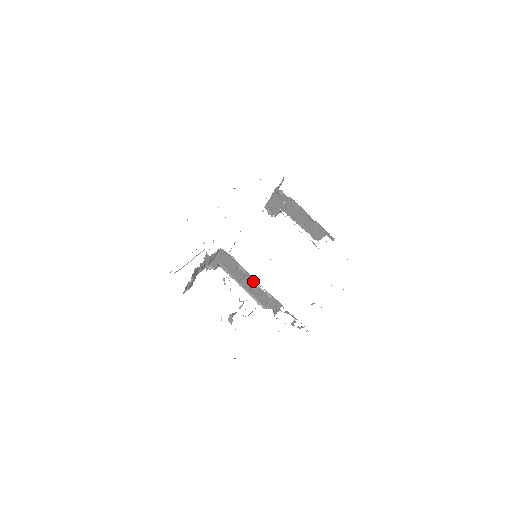
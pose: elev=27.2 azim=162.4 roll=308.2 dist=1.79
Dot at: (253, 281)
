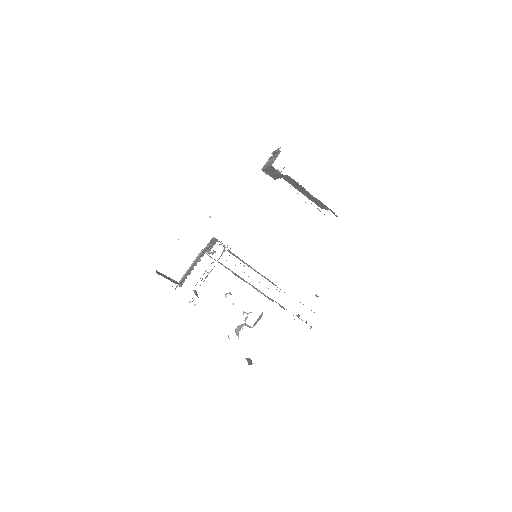
Dot at: occluded
